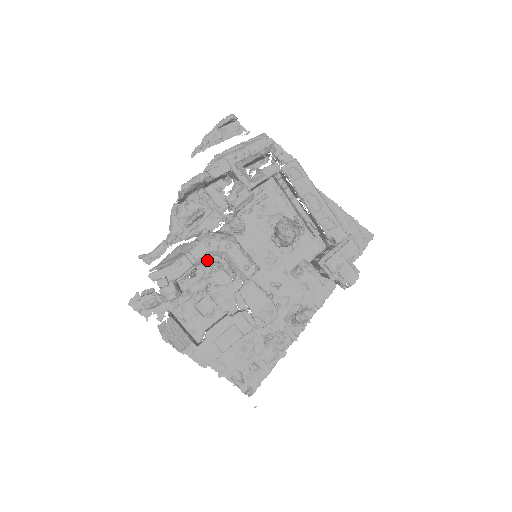
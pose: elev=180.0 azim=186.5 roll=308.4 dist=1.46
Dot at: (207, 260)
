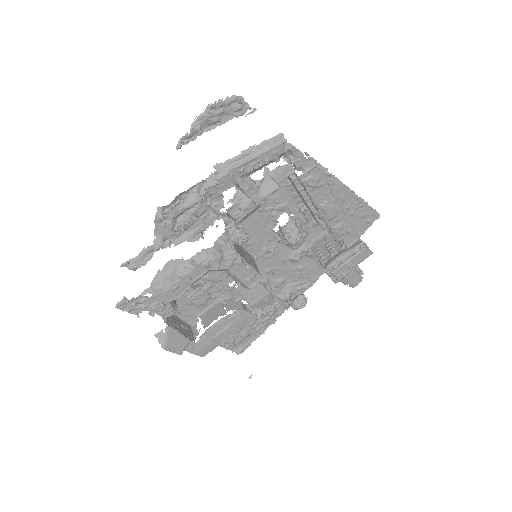
Dot at: occluded
